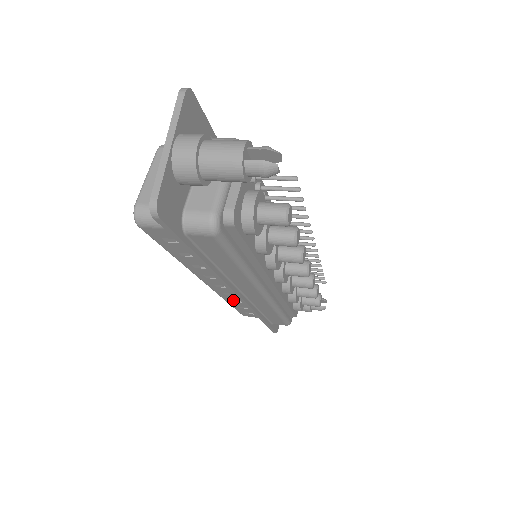
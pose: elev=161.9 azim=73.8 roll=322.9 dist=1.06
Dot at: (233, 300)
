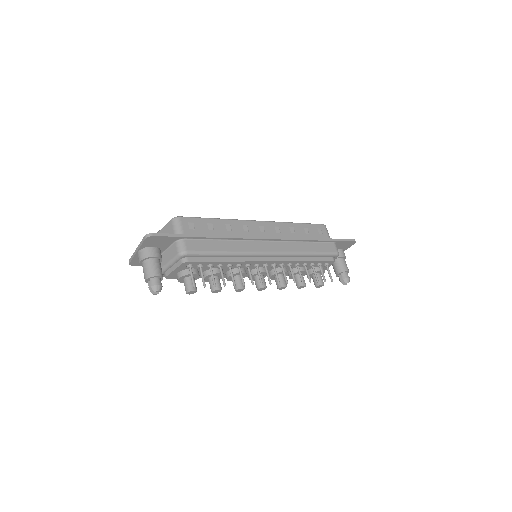
Dot at: occluded
